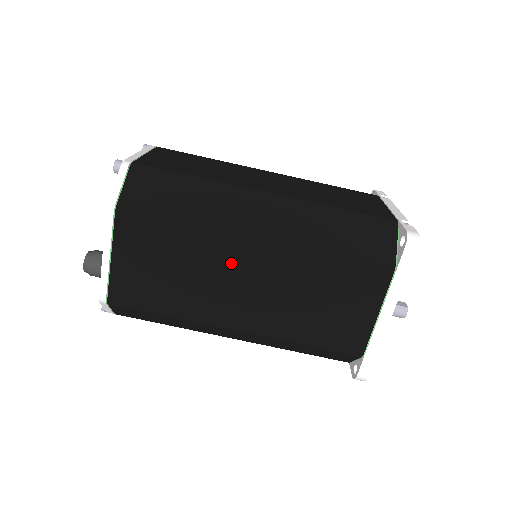
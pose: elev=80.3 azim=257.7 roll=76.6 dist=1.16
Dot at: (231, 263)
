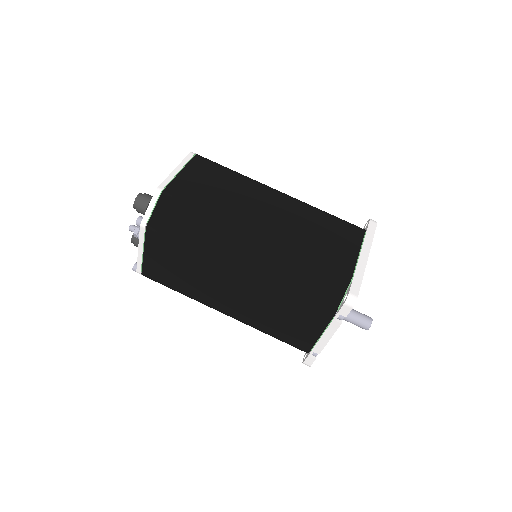
Dot at: (261, 197)
